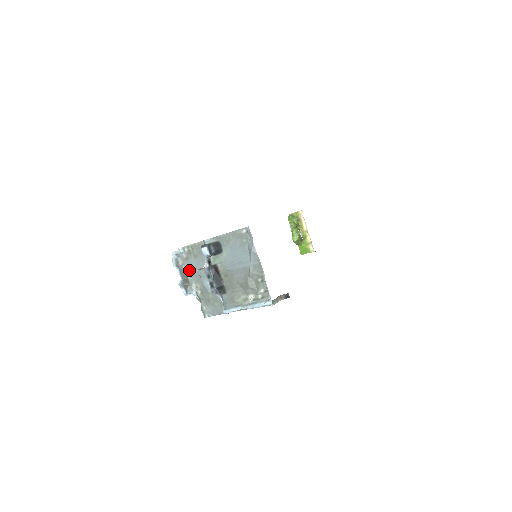
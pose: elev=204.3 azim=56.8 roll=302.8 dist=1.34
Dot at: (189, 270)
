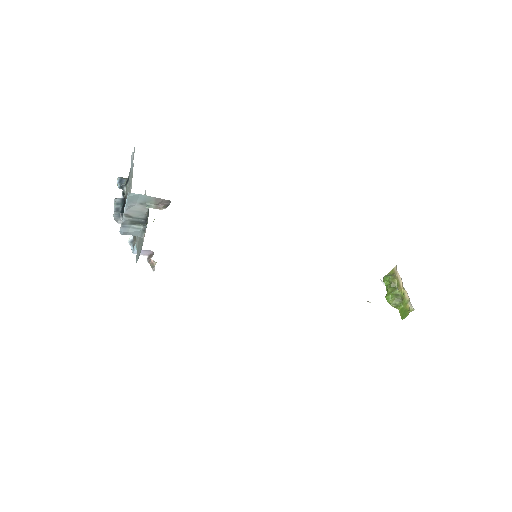
Dot at: occluded
